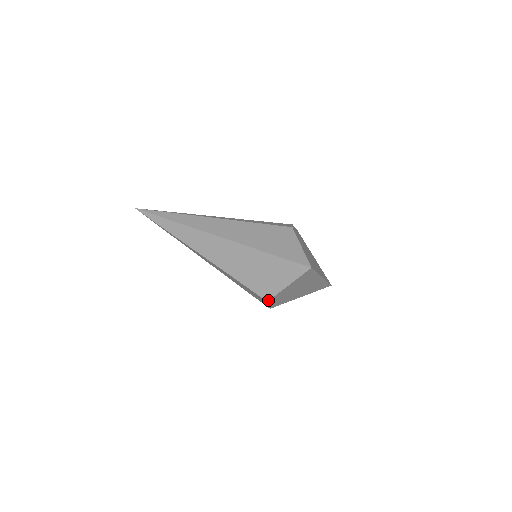
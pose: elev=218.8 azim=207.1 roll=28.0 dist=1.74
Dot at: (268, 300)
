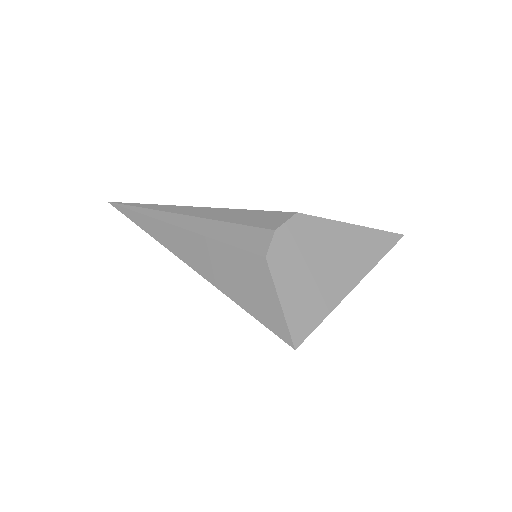
Dot at: occluded
